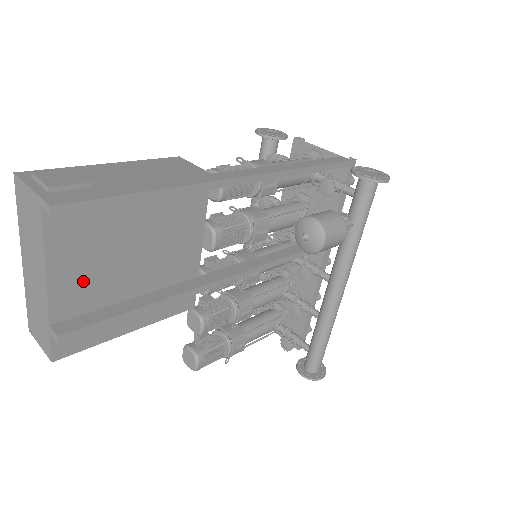
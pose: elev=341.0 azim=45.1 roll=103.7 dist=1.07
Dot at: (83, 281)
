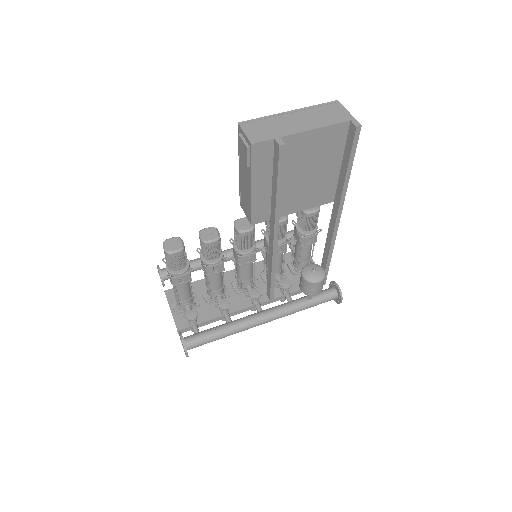
Dot at: (301, 150)
